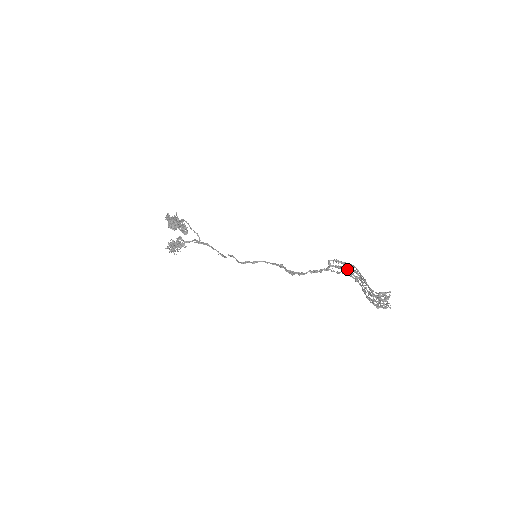
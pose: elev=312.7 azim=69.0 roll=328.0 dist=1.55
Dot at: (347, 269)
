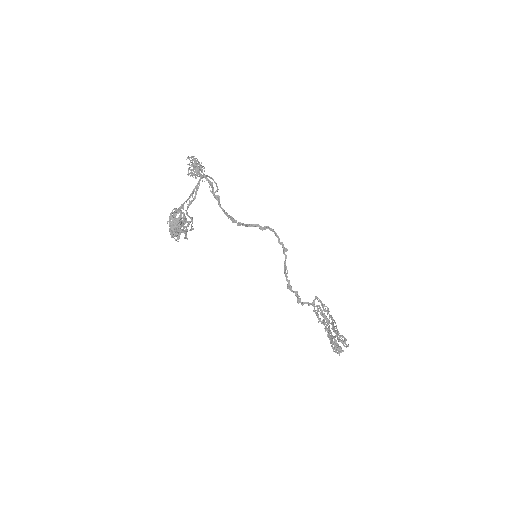
Dot at: (322, 322)
